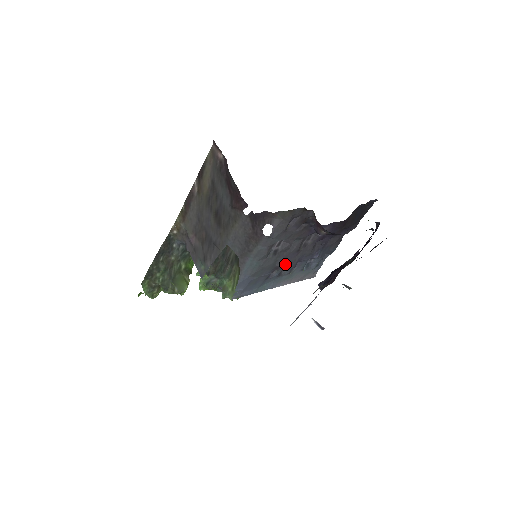
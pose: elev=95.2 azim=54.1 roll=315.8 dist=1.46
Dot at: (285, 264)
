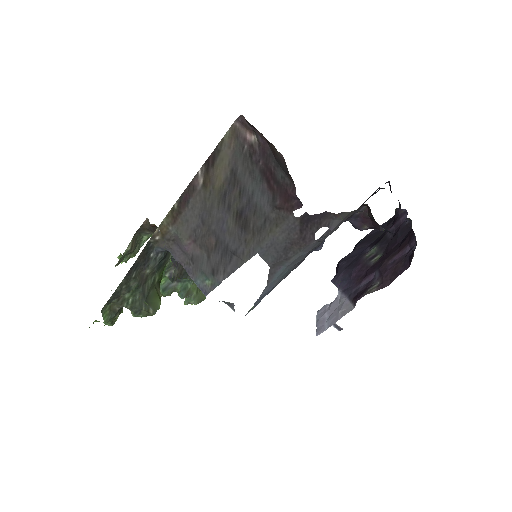
Dot at: (299, 264)
